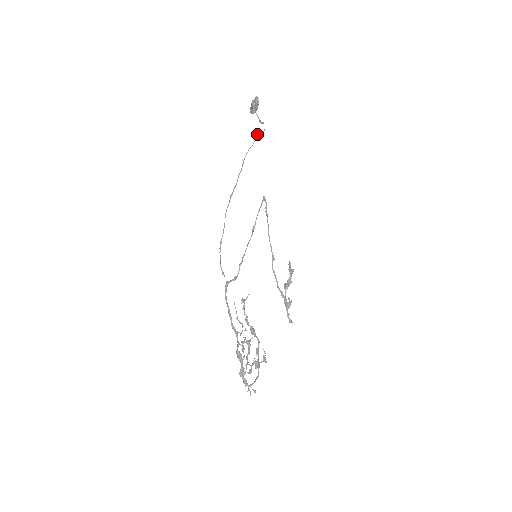
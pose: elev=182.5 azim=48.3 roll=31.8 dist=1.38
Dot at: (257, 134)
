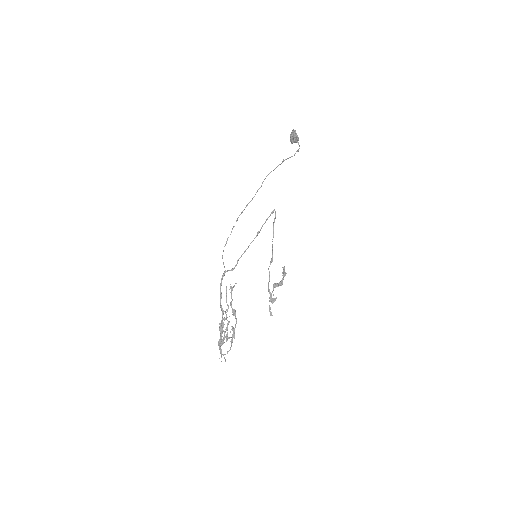
Dot at: (283, 159)
